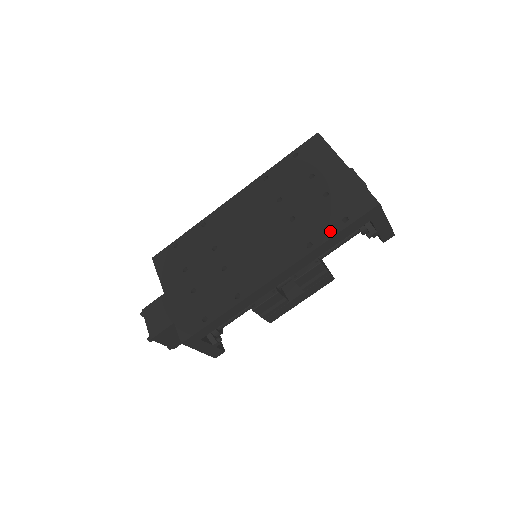
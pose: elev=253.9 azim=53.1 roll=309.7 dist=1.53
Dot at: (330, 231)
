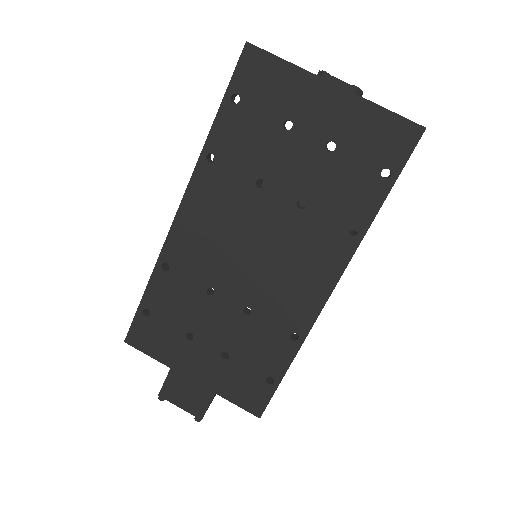
Dot at: (373, 200)
